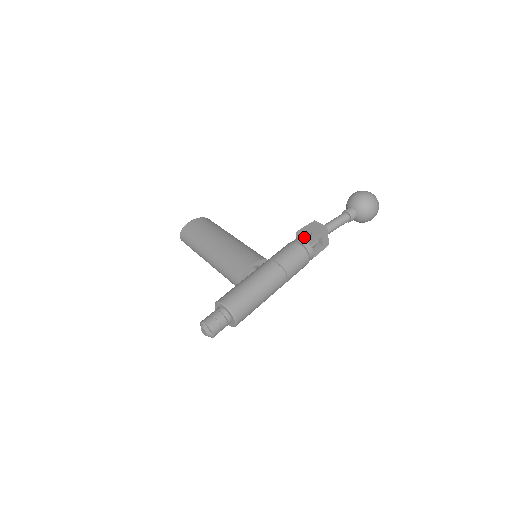
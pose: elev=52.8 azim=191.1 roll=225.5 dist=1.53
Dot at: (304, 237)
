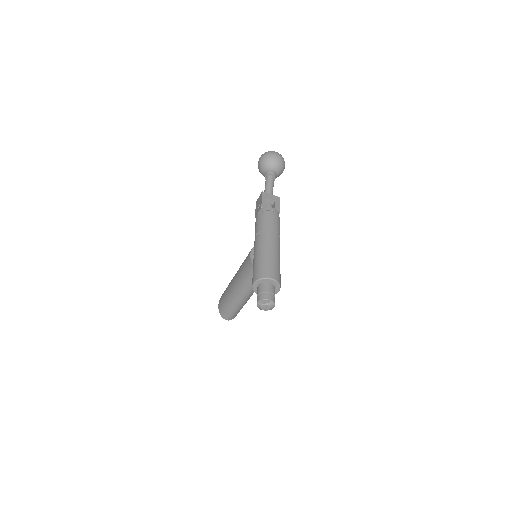
Dot at: occluded
